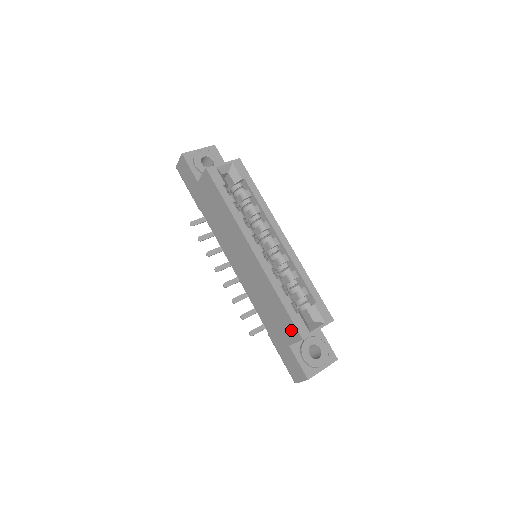
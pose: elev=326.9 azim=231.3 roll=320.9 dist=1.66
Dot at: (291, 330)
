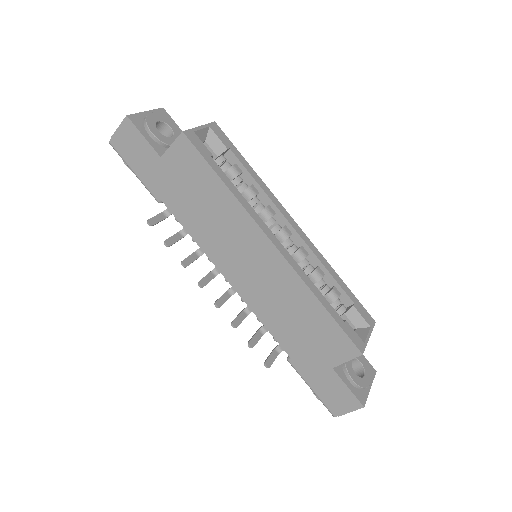
Dot at: (341, 346)
